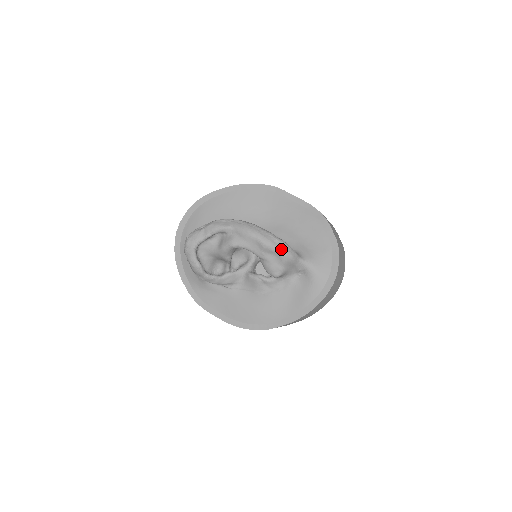
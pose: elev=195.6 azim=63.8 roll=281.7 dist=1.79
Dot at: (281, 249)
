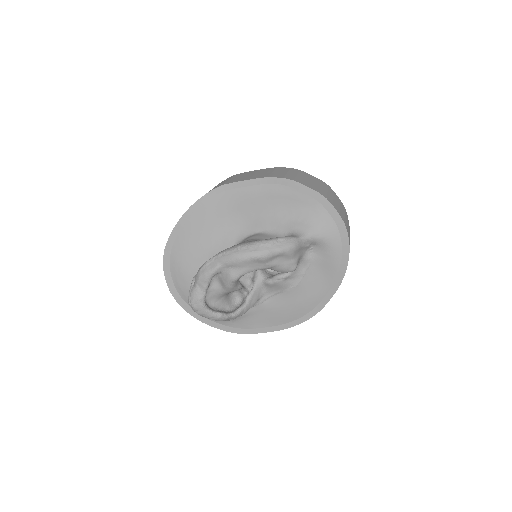
Dot at: (280, 248)
